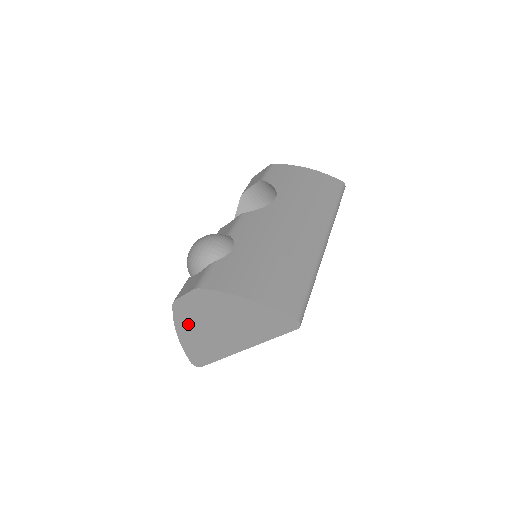
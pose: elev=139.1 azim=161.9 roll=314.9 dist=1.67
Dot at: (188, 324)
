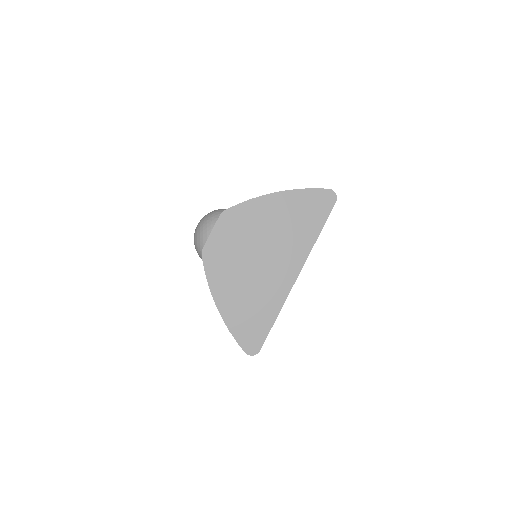
Dot at: (226, 278)
